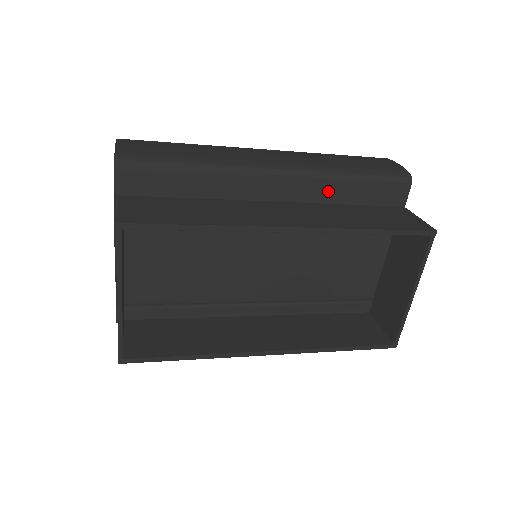
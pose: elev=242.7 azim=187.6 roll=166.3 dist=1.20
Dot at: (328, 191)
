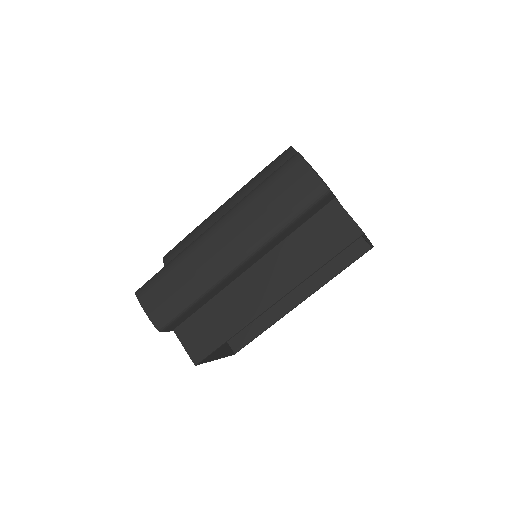
Dot at: (278, 240)
